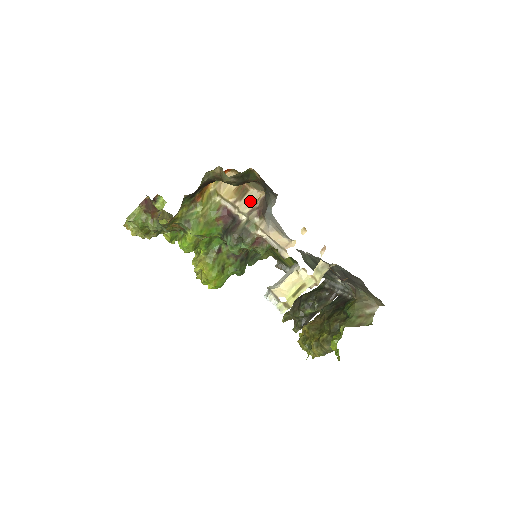
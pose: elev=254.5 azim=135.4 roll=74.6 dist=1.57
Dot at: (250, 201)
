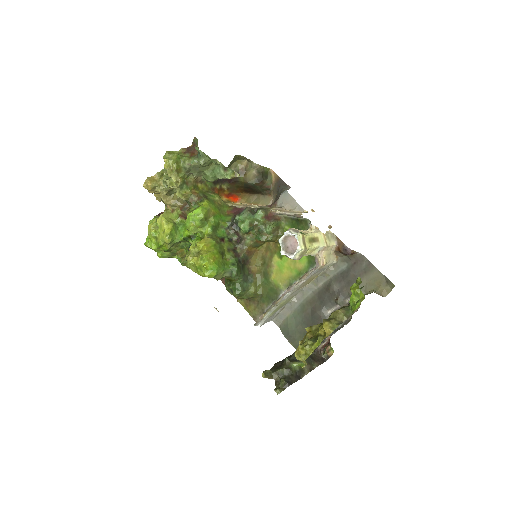
Dot at: occluded
